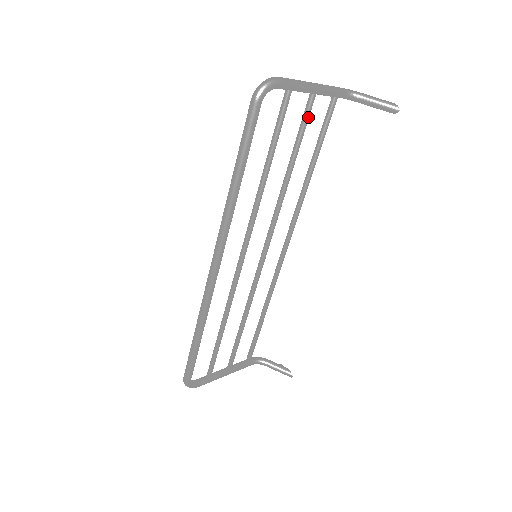
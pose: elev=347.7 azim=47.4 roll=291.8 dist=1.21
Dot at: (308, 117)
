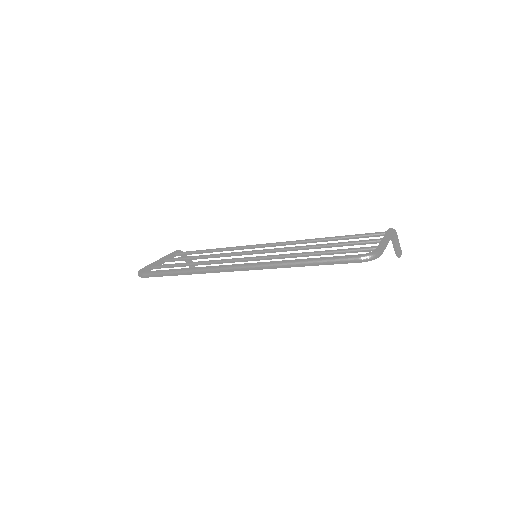
Dot at: occluded
